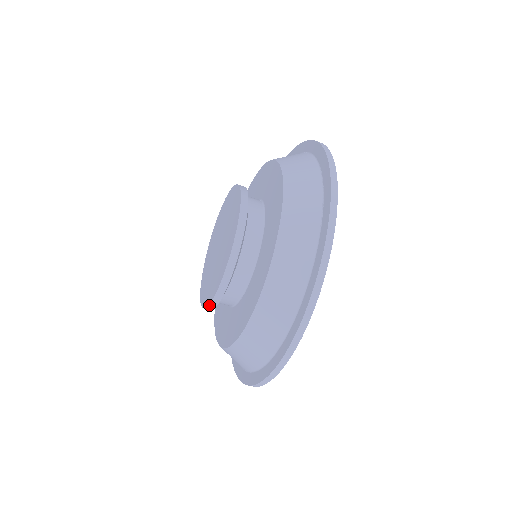
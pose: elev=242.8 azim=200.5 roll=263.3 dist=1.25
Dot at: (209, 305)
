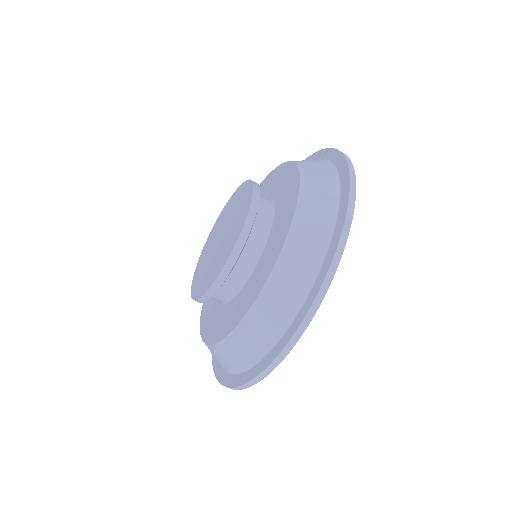
Dot at: occluded
